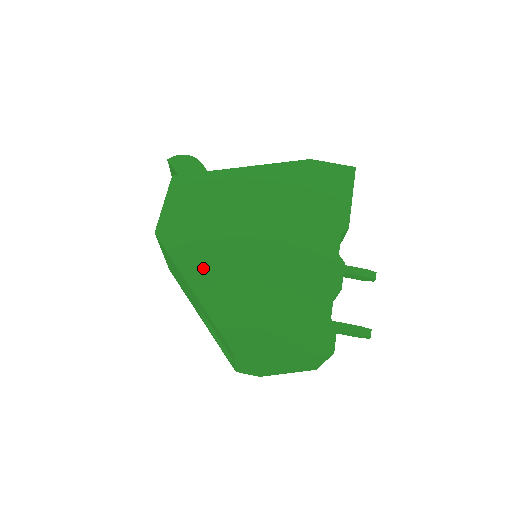
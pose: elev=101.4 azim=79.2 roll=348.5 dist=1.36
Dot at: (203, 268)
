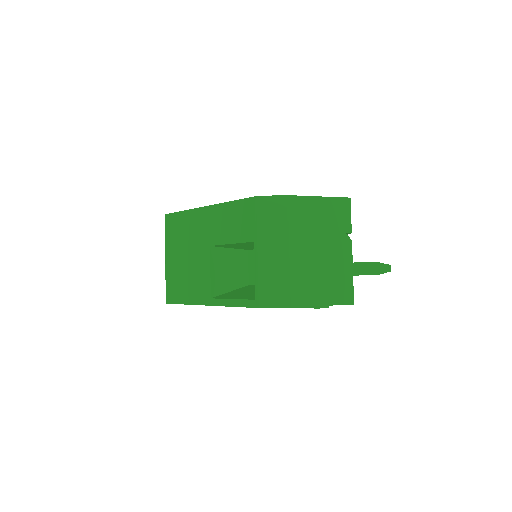
Dot at: occluded
